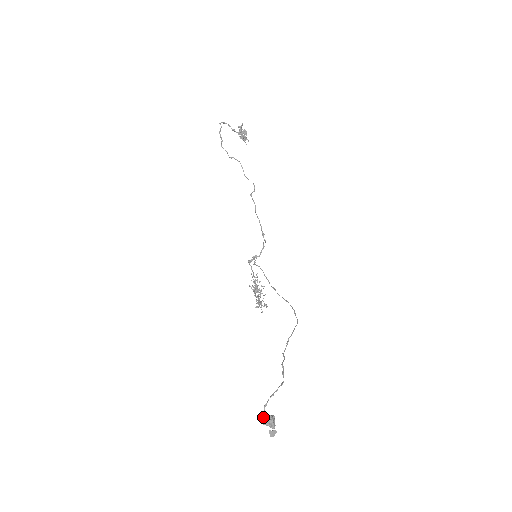
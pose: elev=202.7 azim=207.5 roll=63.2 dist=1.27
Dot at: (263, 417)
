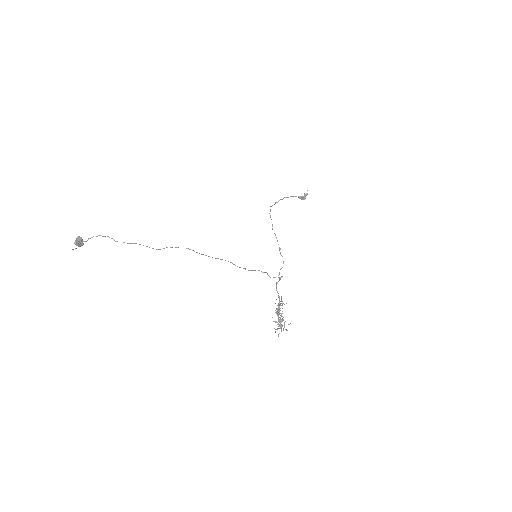
Dot at: occluded
